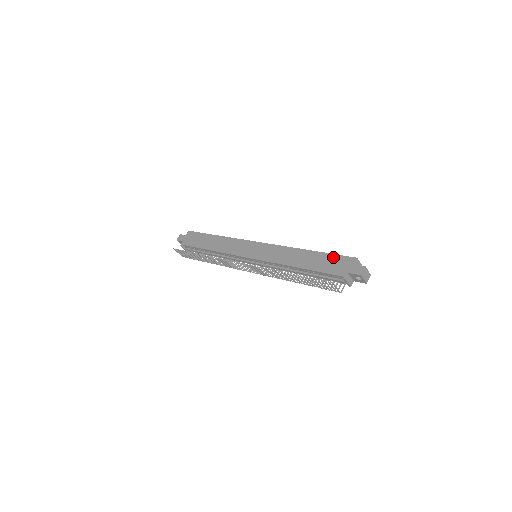
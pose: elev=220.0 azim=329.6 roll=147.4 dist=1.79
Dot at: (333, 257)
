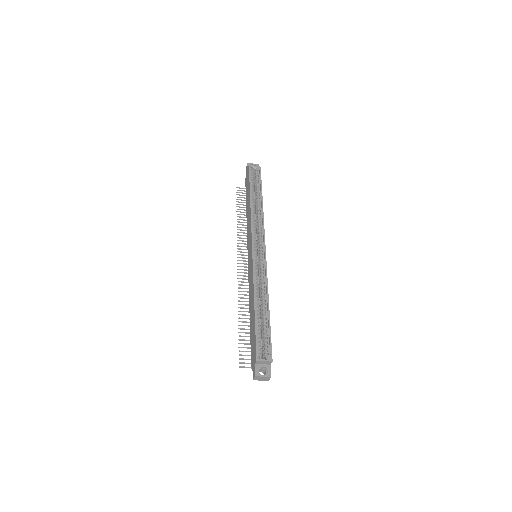
Dot at: (254, 337)
